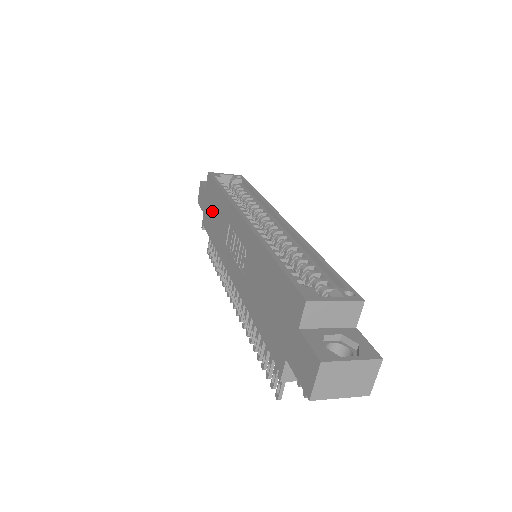
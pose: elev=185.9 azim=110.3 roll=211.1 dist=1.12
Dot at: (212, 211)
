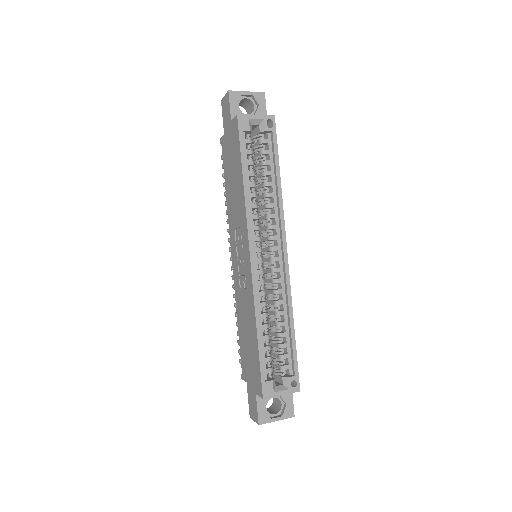
Dot at: (231, 166)
